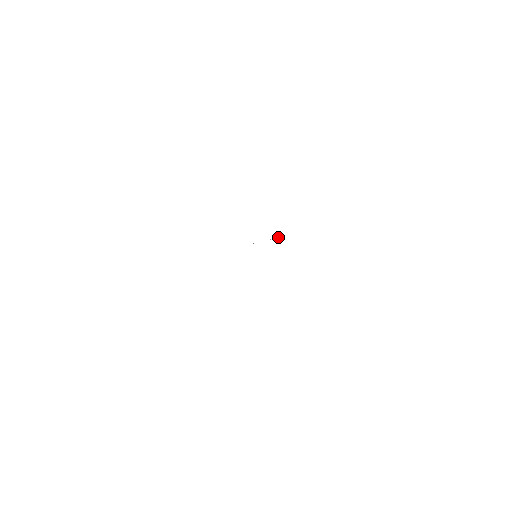
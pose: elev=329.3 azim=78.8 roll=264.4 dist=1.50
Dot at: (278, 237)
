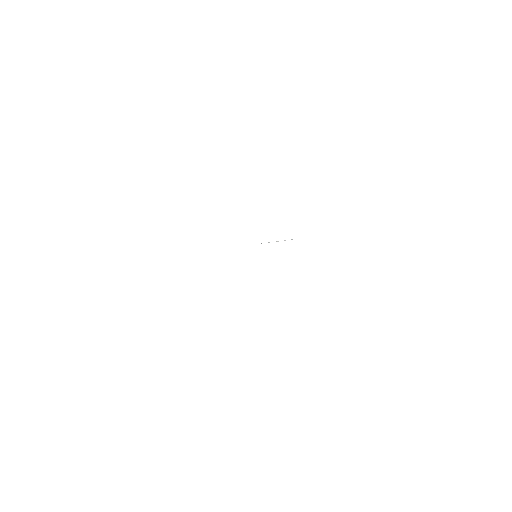
Dot at: occluded
